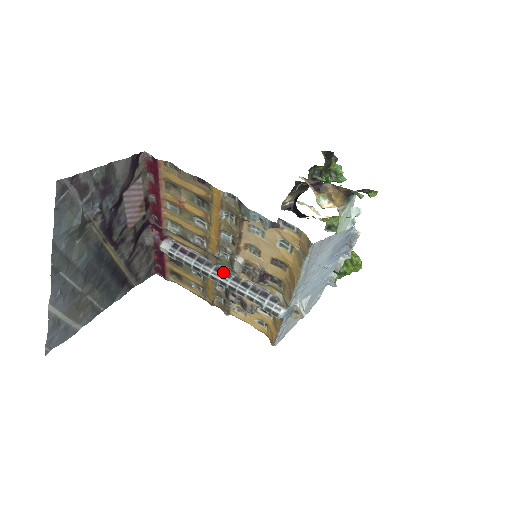
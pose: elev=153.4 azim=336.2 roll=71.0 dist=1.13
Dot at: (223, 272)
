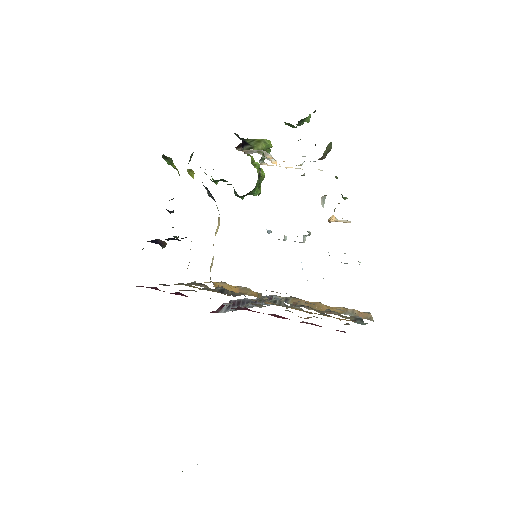
Dot at: (255, 301)
